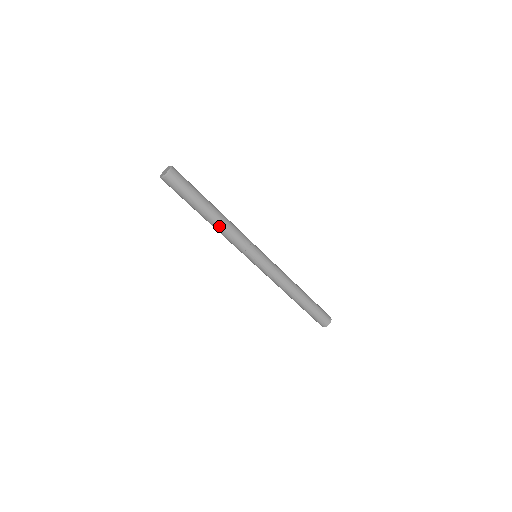
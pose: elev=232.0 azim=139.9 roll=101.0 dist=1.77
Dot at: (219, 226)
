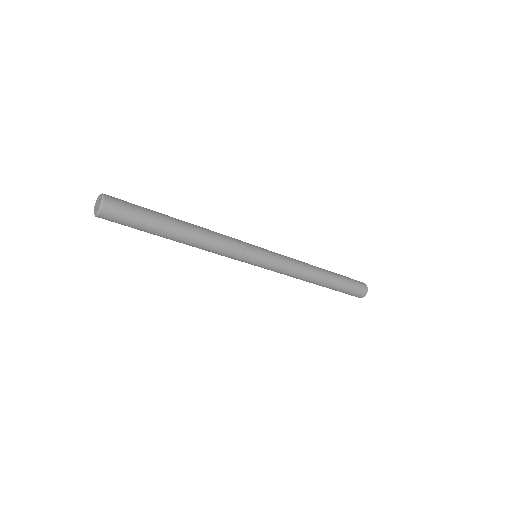
Dot at: (198, 241)
